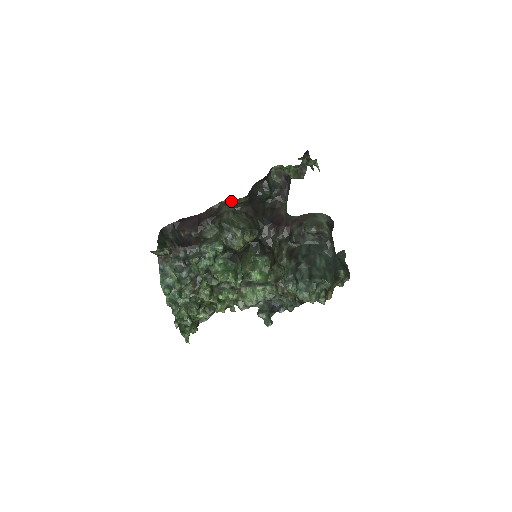
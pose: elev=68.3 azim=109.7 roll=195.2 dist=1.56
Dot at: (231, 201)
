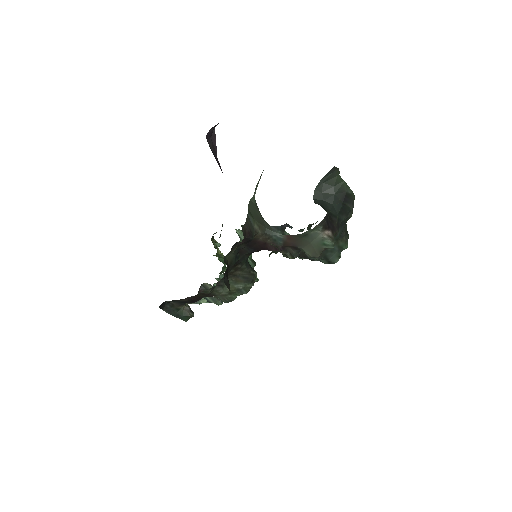
Dot at: occluded
